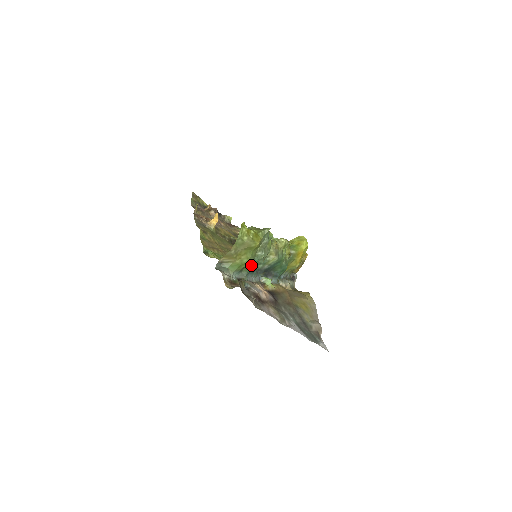
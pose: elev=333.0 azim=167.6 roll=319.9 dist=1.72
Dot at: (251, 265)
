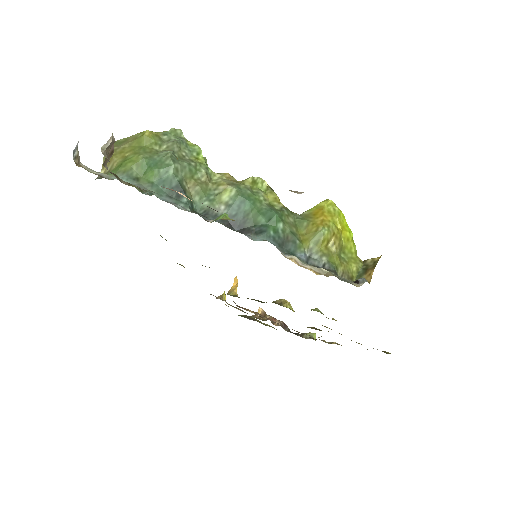
Dot at: (150, 168)
